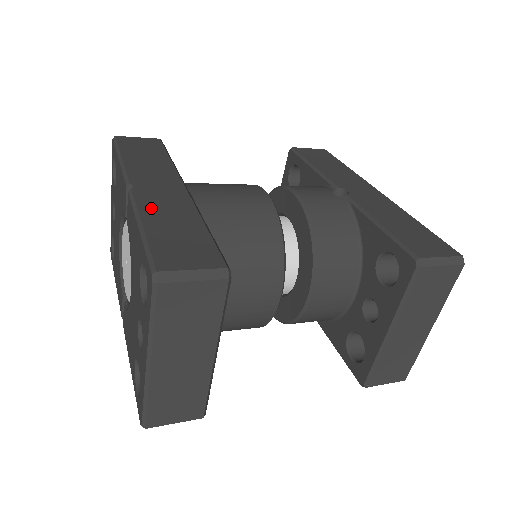
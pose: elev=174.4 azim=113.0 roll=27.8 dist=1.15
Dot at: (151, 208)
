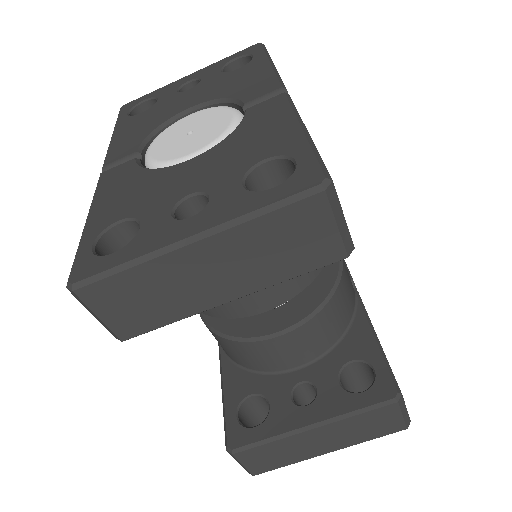
Dot at: occluded
